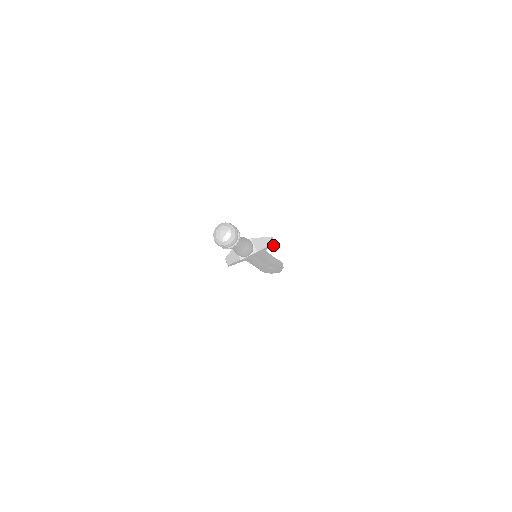
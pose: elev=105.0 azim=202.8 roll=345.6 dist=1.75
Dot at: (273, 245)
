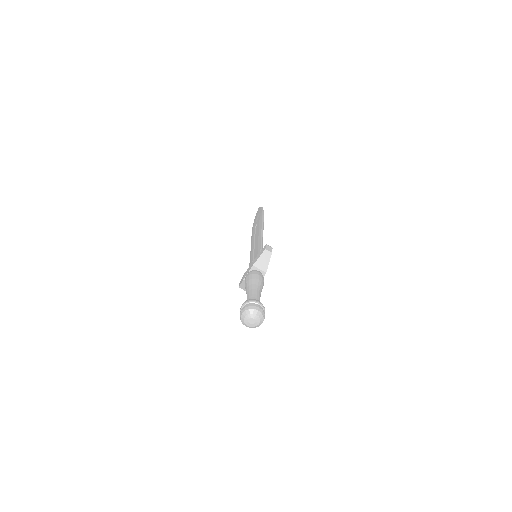
Dot at: occluded
